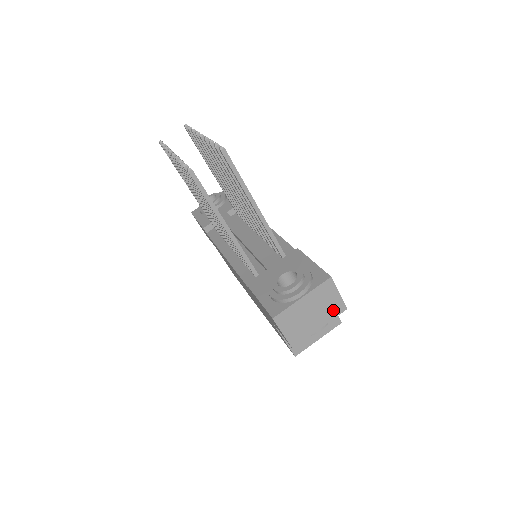
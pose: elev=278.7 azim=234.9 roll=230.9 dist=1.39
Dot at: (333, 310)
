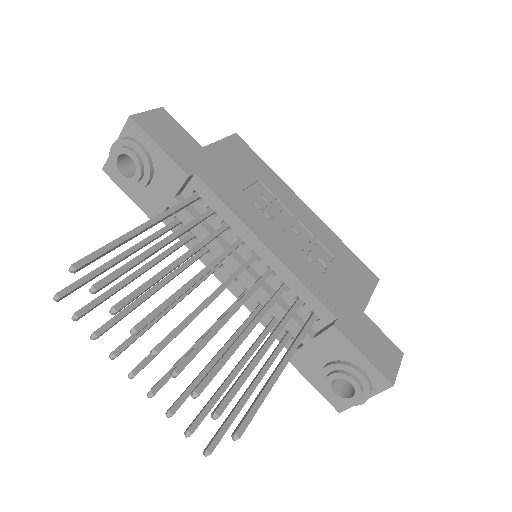
Dot at: occluded
